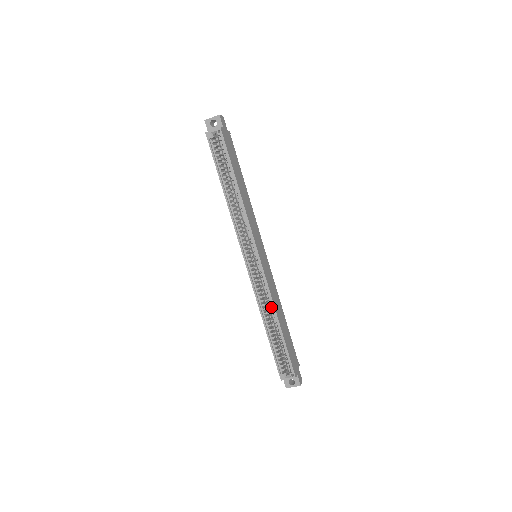
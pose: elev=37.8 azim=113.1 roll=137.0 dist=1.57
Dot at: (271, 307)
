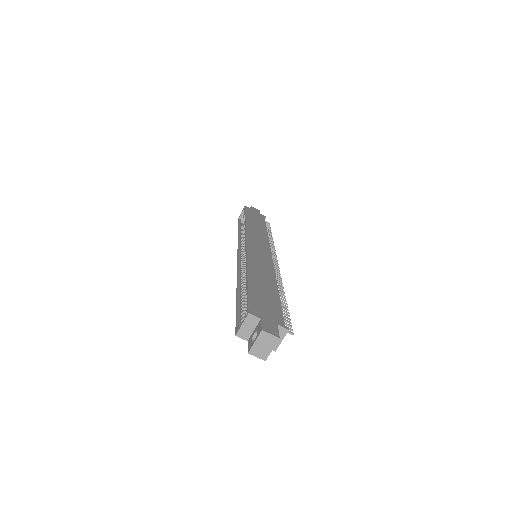
Dot at: occluded
